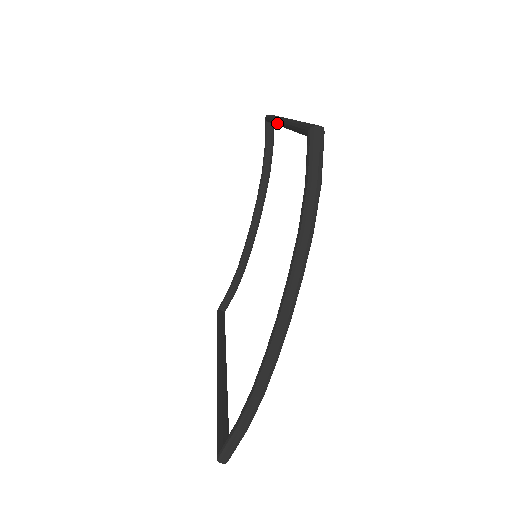
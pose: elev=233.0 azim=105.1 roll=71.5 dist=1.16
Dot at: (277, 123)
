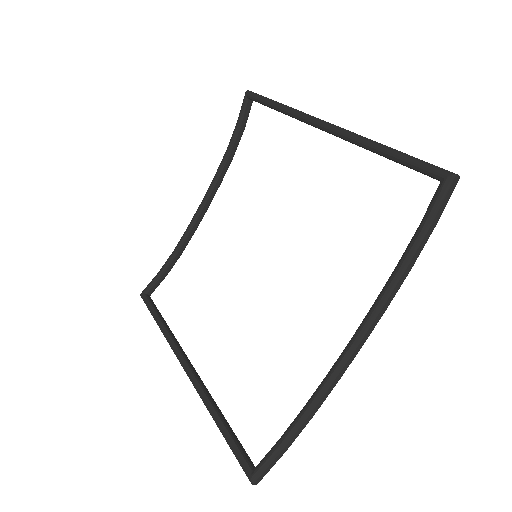
Dot at: (307, 120)
